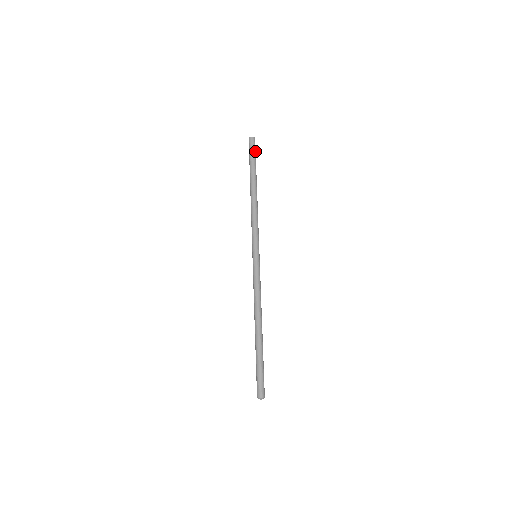
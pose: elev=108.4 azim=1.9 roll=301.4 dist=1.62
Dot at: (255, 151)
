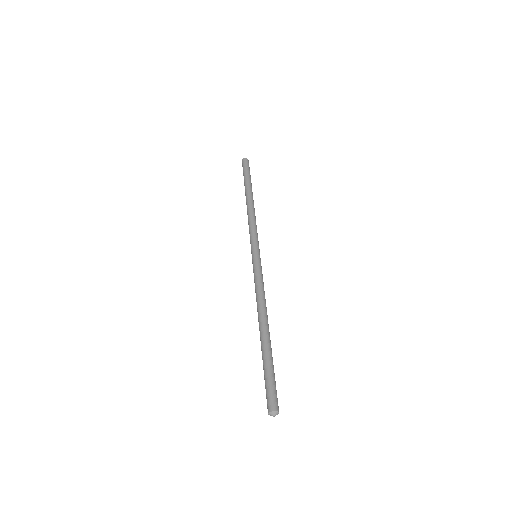
Dot at: (249, 169)
